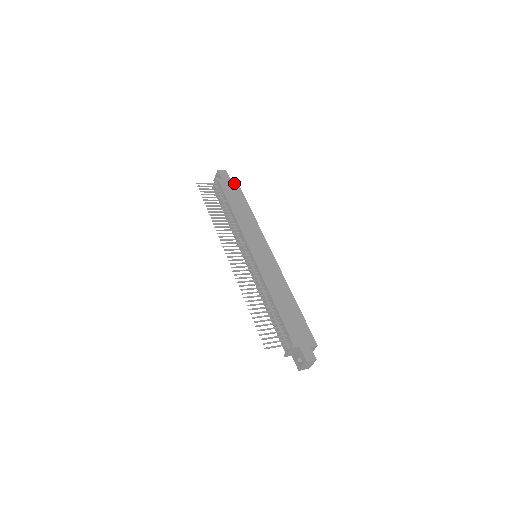
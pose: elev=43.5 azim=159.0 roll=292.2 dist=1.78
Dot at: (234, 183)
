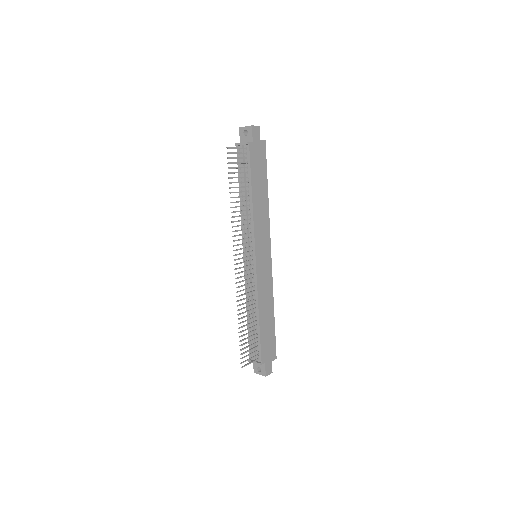
Dot at: (262, 150)
